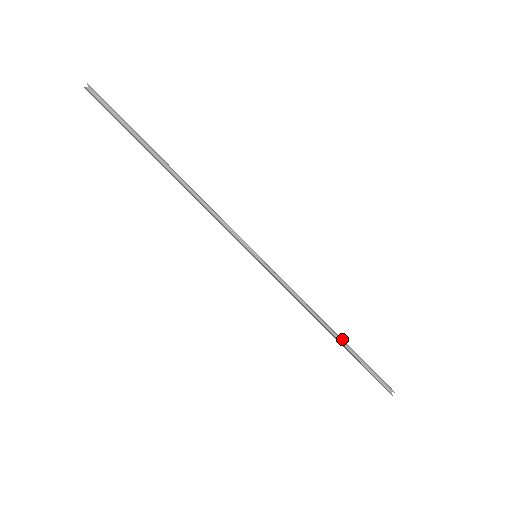
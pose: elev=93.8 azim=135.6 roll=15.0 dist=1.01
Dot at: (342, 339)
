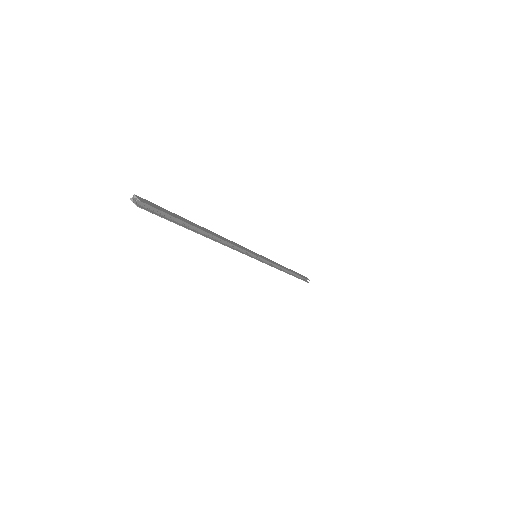
Dot at: (294, 273)
